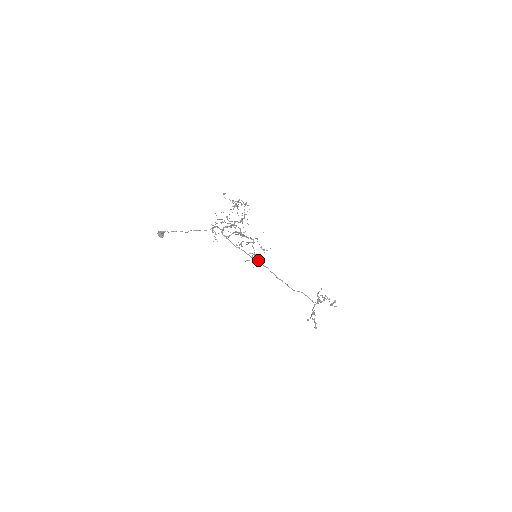
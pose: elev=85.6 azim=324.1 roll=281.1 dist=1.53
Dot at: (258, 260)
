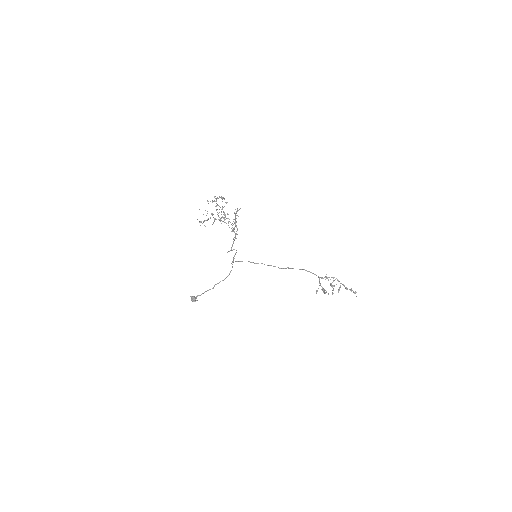
Dot at: (262, 263)
